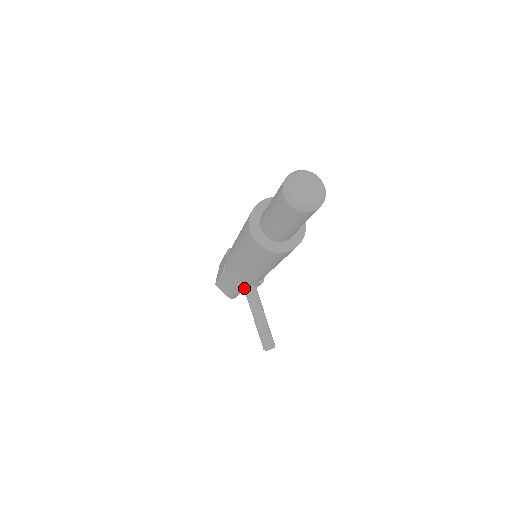
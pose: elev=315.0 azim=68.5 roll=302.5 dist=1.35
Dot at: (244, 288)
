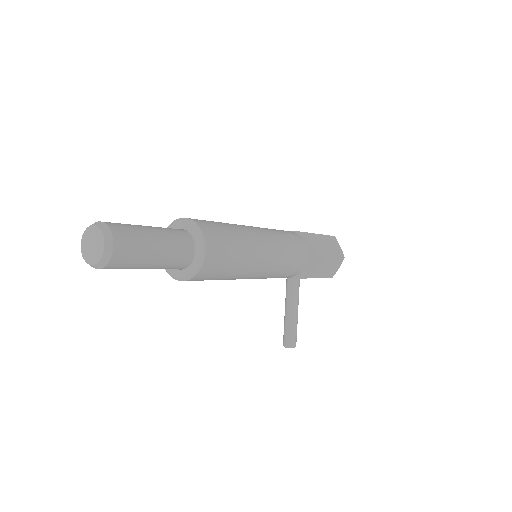
Dot at: occluded
